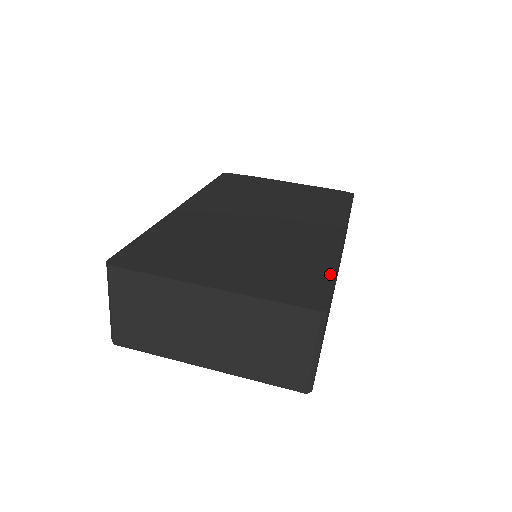
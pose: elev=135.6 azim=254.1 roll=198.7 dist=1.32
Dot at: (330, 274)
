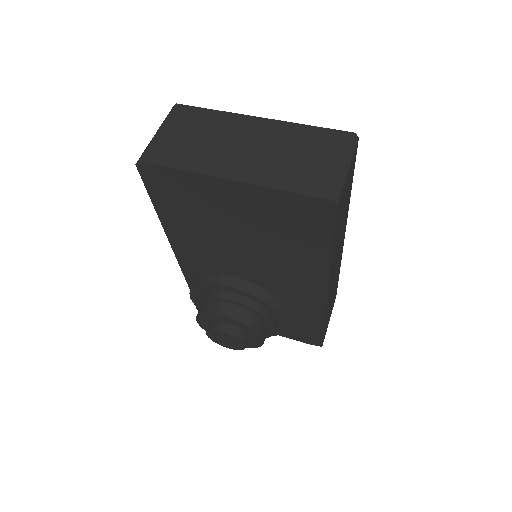
Dot at: occluded
